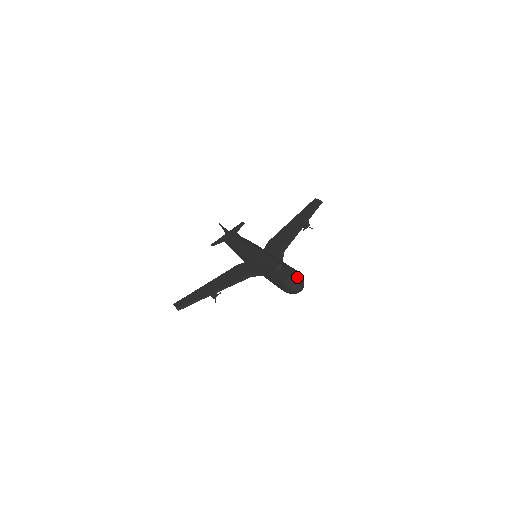
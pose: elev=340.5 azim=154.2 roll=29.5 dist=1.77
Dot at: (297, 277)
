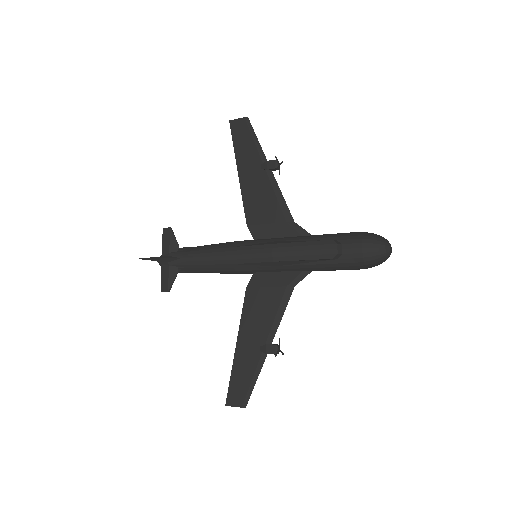
Dot at: (379, 241)
